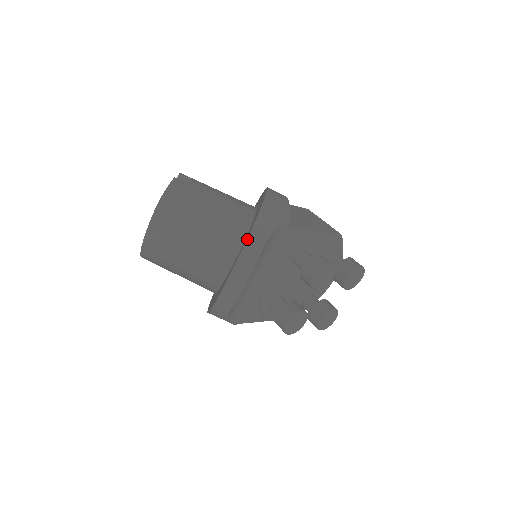
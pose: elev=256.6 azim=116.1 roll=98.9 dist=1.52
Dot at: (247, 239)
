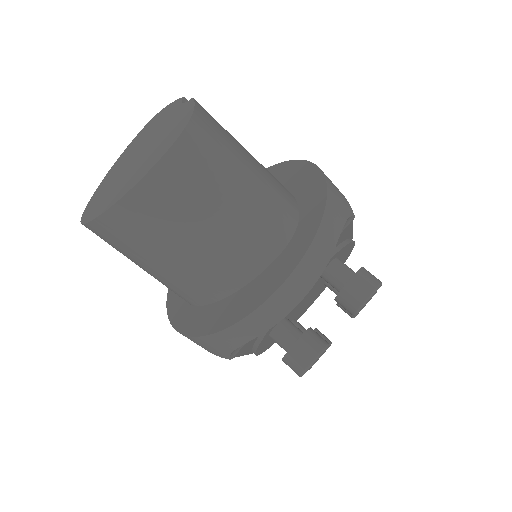
Dot at: (320, 224)
